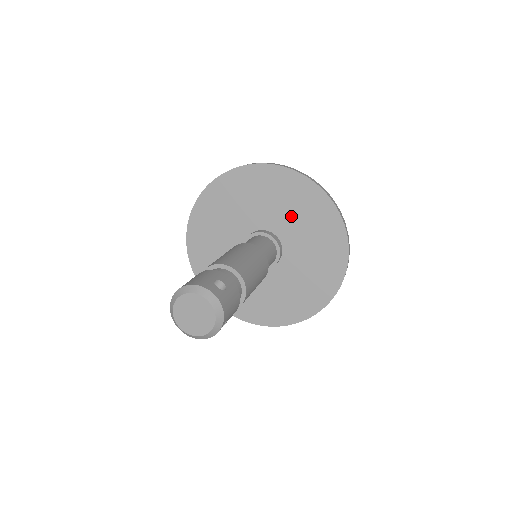
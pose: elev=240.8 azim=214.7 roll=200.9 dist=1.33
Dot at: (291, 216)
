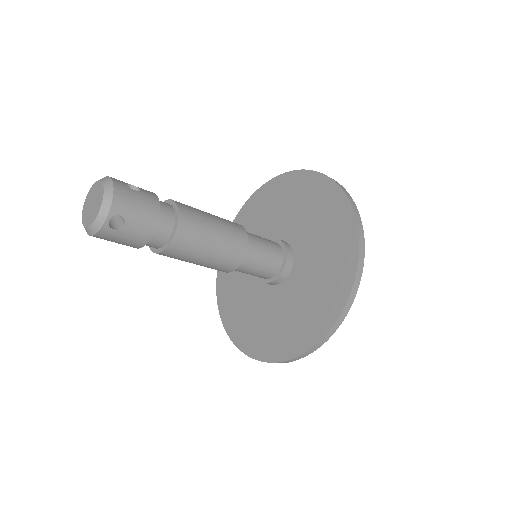
Dot at: (304, 219)
